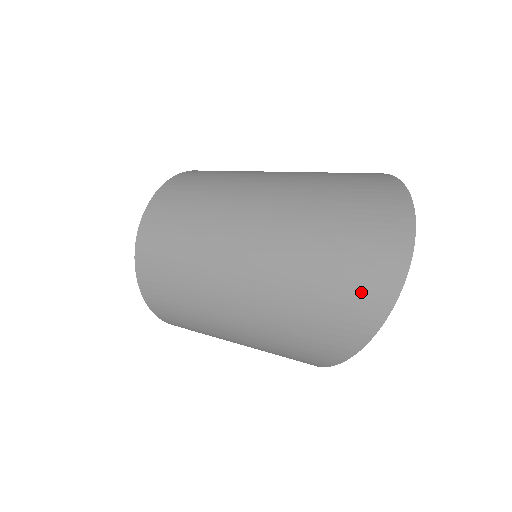
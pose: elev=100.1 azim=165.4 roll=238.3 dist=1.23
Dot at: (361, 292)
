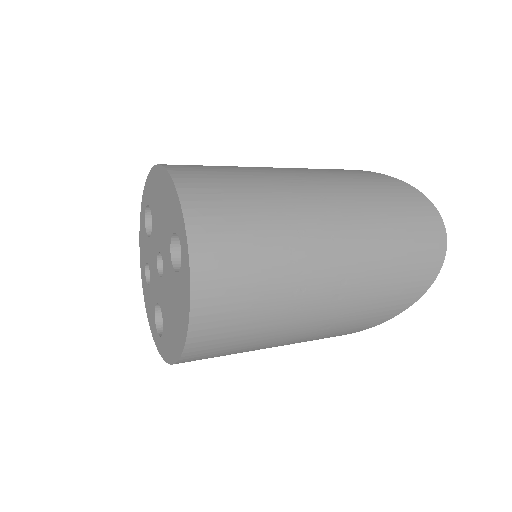
Dot at: (425, 263)
